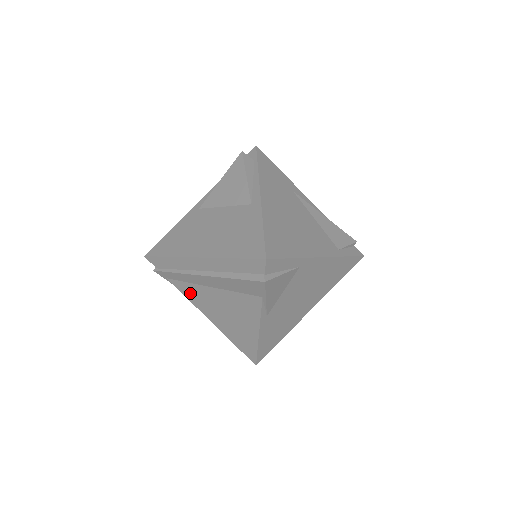
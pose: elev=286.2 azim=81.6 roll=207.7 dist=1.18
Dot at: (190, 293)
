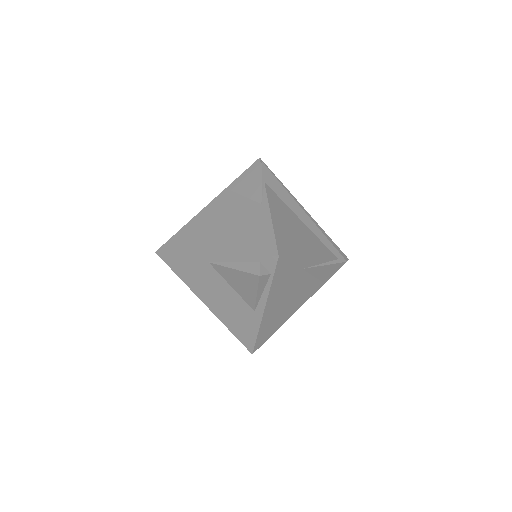
Dot at: occluded
